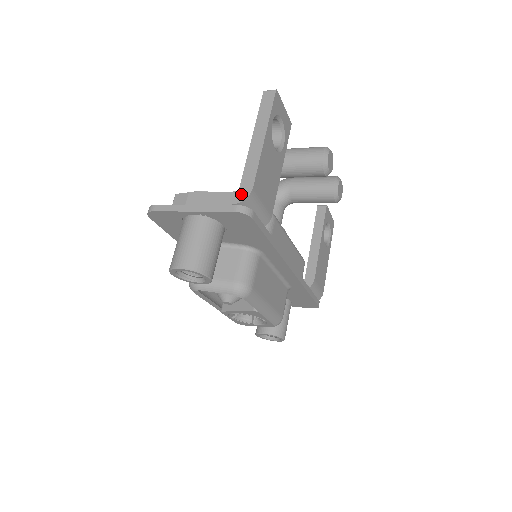
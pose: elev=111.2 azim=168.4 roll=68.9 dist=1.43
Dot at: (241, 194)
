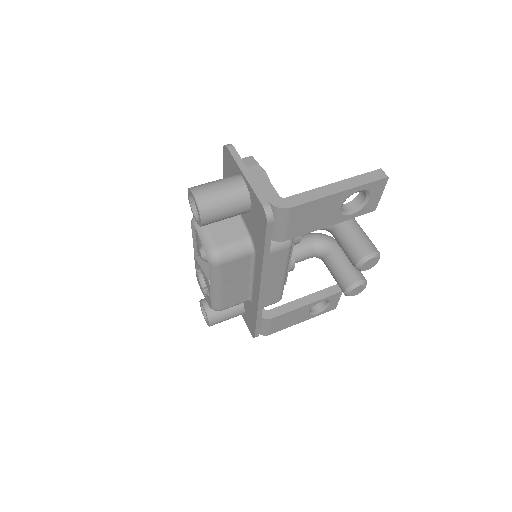
Dot at: (280, 202)
